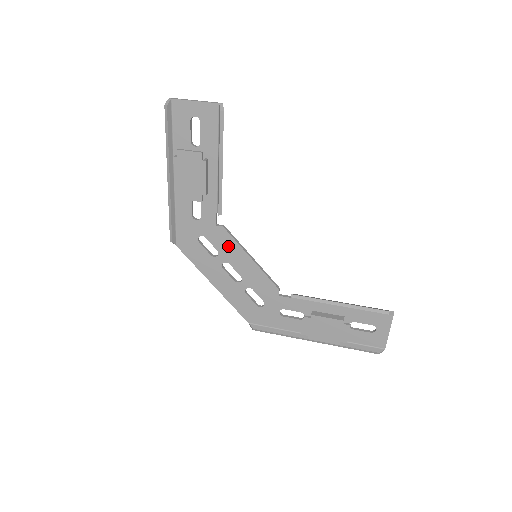
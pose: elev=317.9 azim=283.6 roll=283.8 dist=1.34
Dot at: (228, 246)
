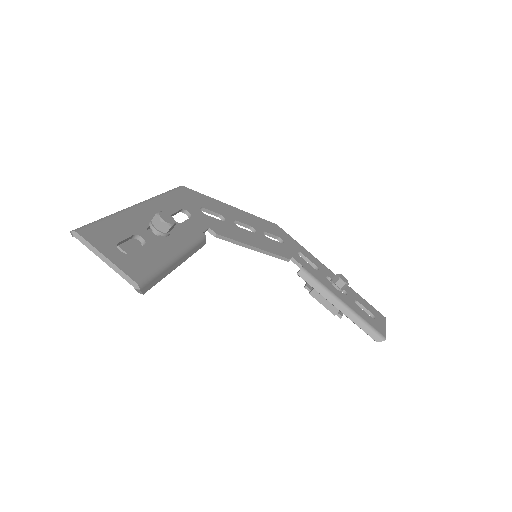
Dot at: occluded
